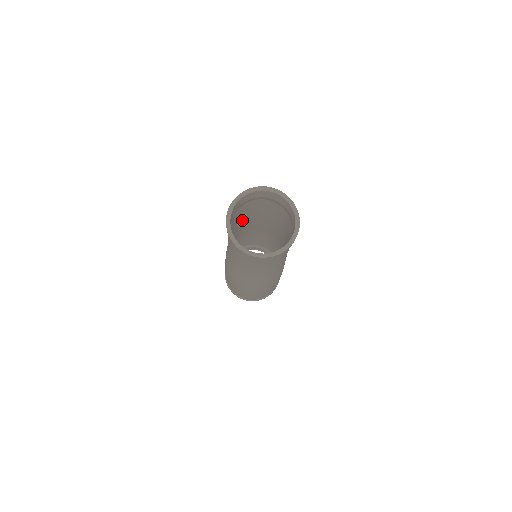
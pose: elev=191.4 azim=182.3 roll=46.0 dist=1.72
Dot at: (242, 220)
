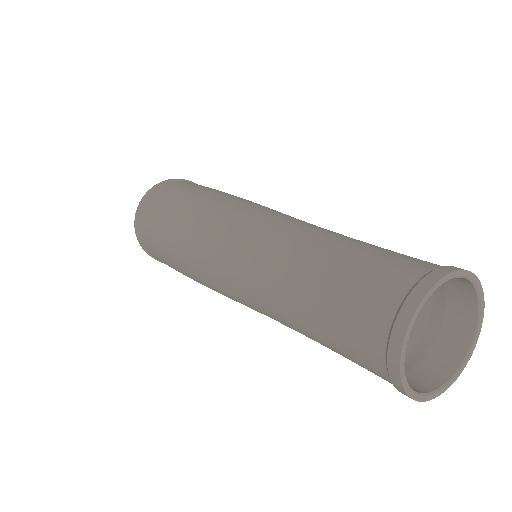
Dot at: (276, 286)
